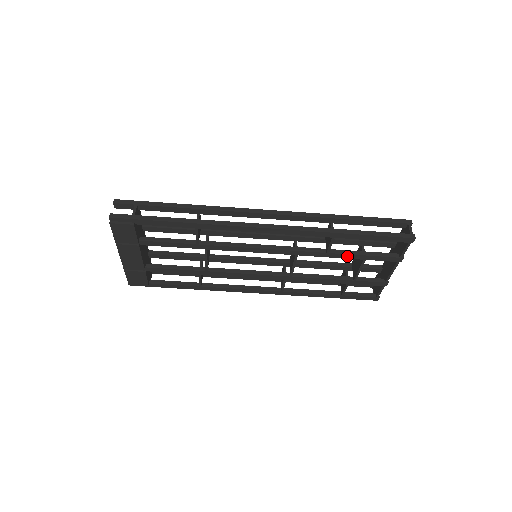
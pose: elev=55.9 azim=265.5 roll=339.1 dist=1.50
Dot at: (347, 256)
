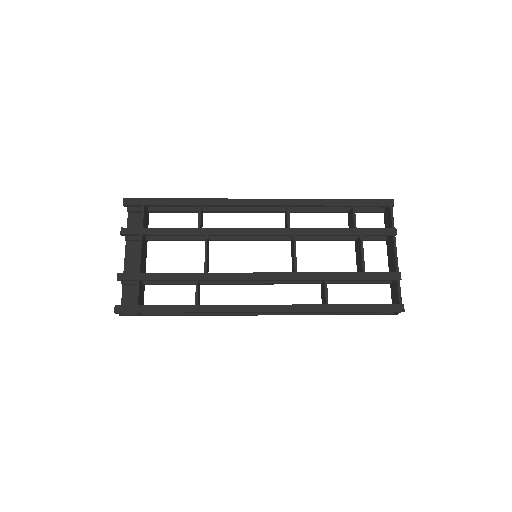
Dot at: (341, 281)
